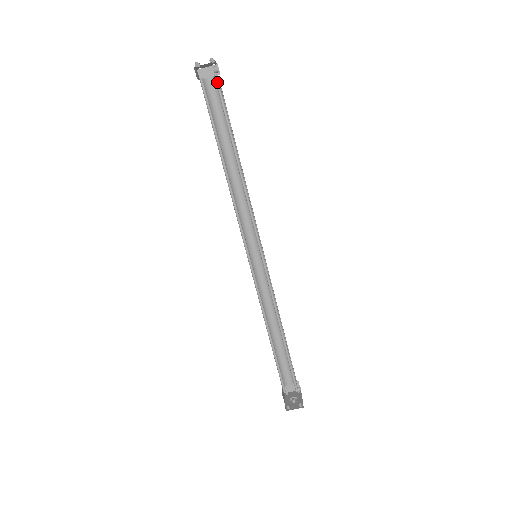
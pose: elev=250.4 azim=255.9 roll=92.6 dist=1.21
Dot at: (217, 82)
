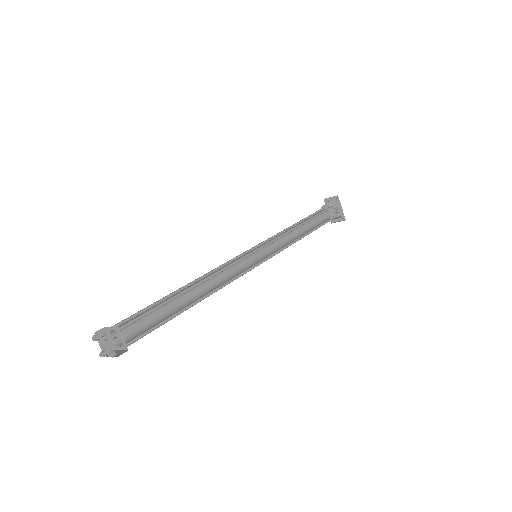
Dot at: (131, 340)
